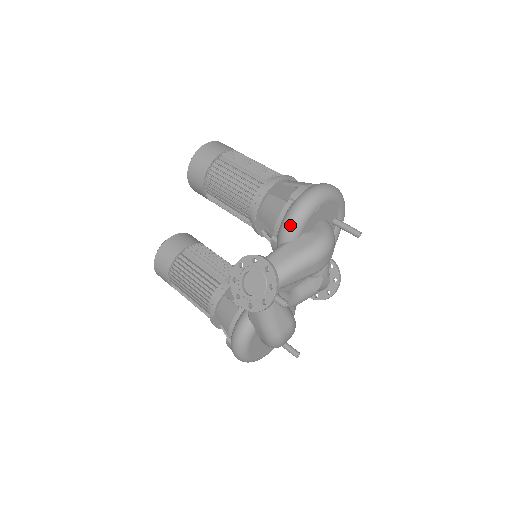
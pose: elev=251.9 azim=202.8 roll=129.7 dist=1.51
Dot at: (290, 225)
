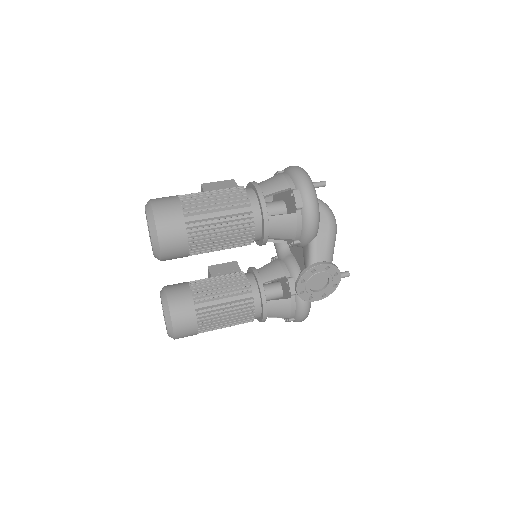
Dot at: (315, 228)
